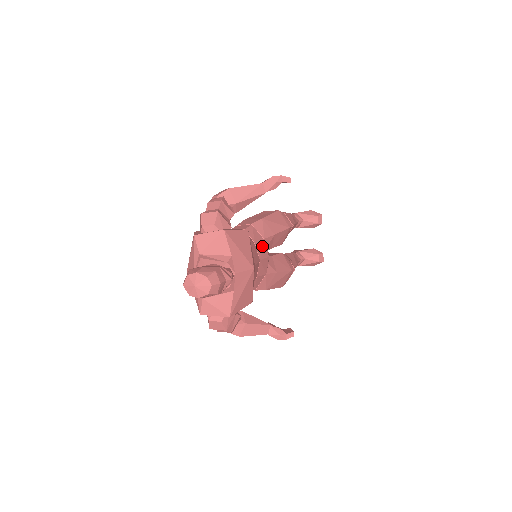
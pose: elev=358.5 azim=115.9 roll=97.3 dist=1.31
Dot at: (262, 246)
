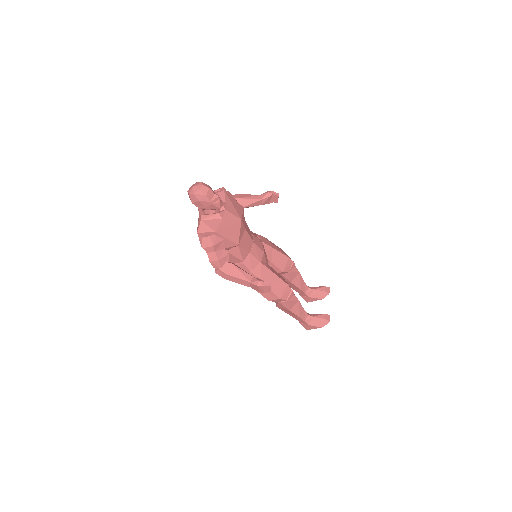
Dot at: (259, 242)
